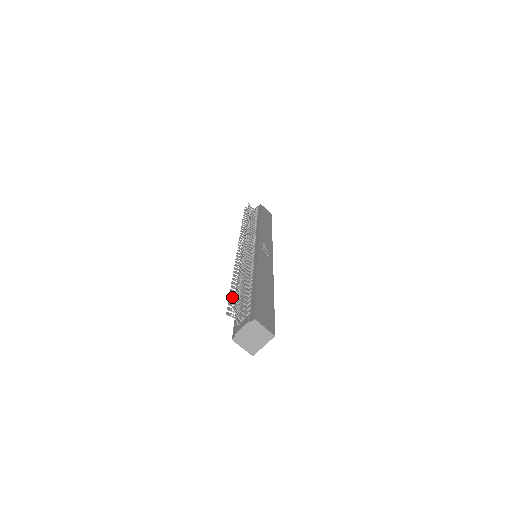
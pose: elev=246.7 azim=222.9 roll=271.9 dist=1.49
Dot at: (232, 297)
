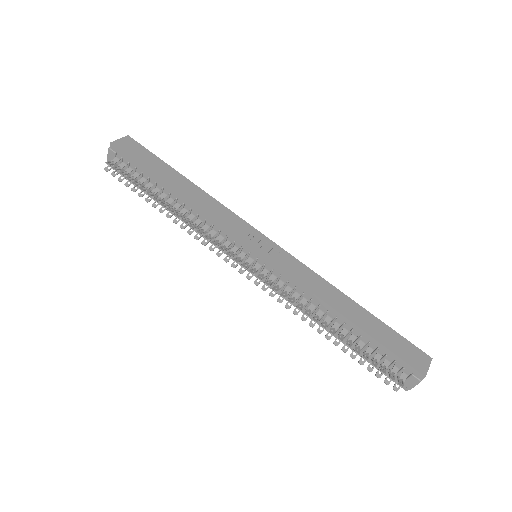
Dot at: occluded
